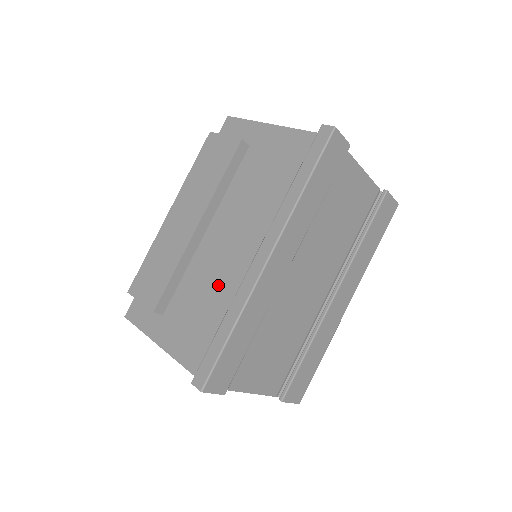
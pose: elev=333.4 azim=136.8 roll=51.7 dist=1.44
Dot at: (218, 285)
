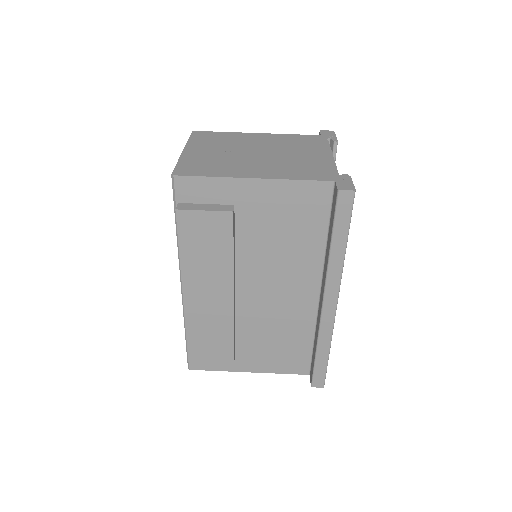
Dot at: (280, 322)
